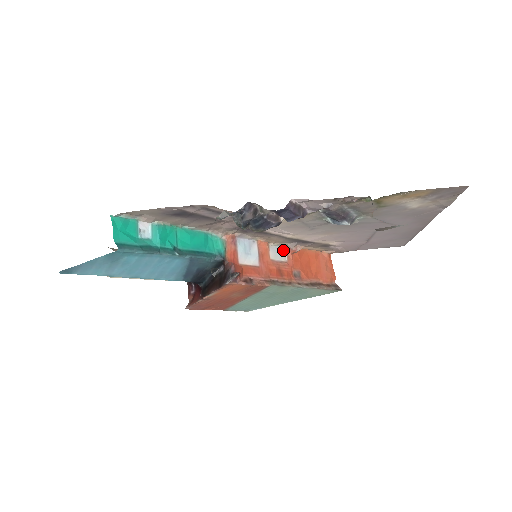
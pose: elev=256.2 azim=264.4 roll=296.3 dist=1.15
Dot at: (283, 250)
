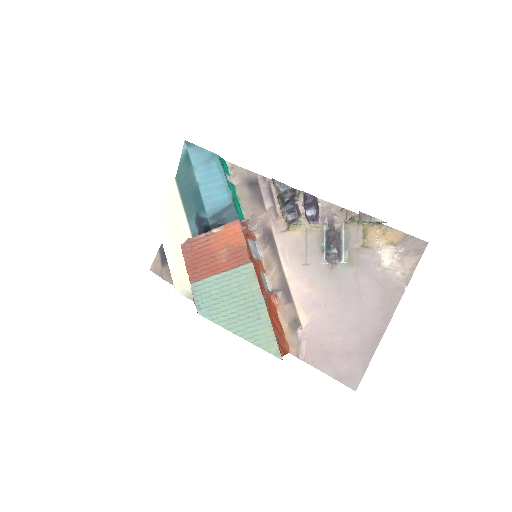
Dot at: (268, 290)
